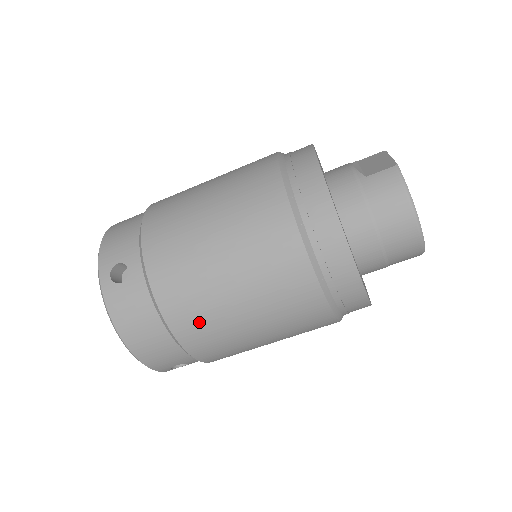
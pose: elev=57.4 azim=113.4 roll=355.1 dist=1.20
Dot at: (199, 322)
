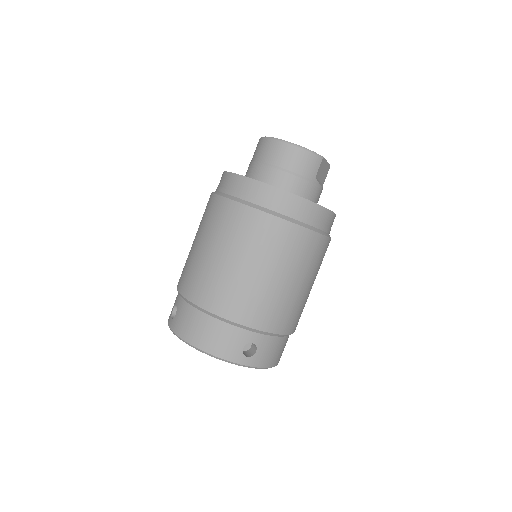
Dot at: (215, 290)
